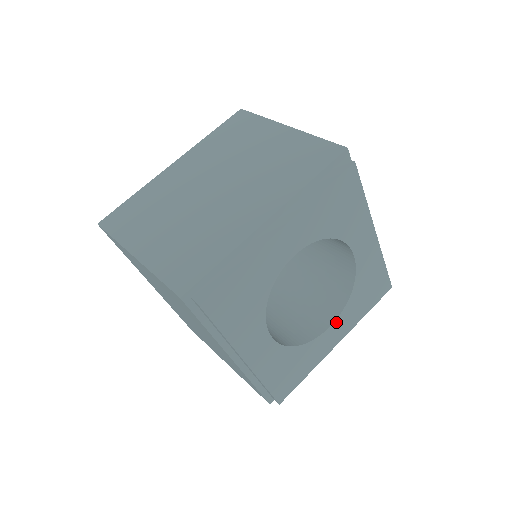
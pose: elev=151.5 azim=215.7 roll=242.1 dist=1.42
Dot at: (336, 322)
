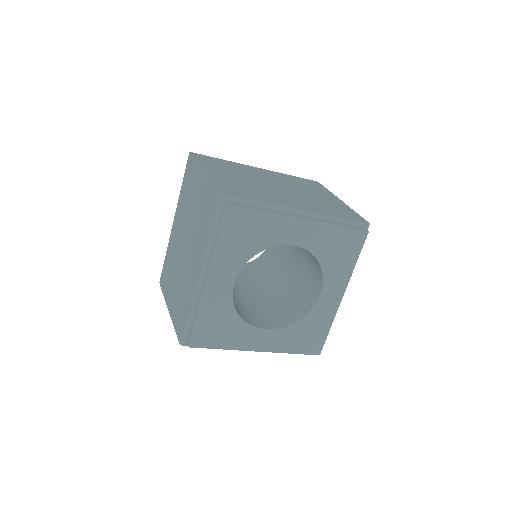
Dot at: (324, 288)
